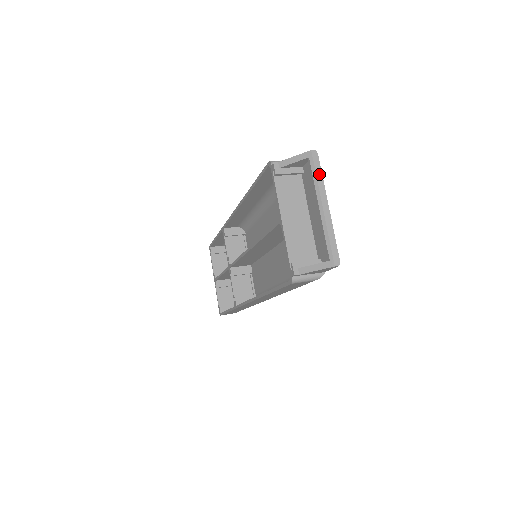
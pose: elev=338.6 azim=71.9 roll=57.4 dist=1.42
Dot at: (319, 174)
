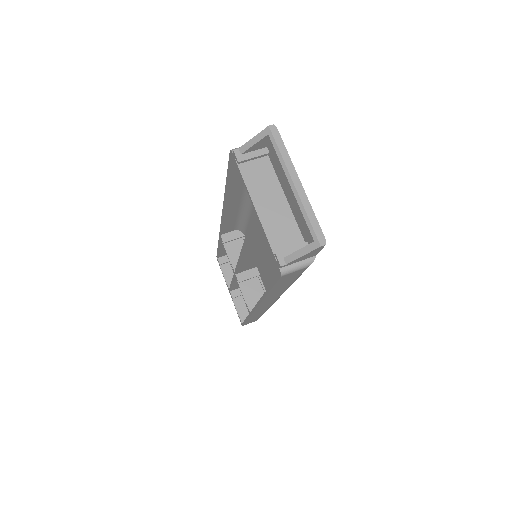
Dot at: (283, 149)
